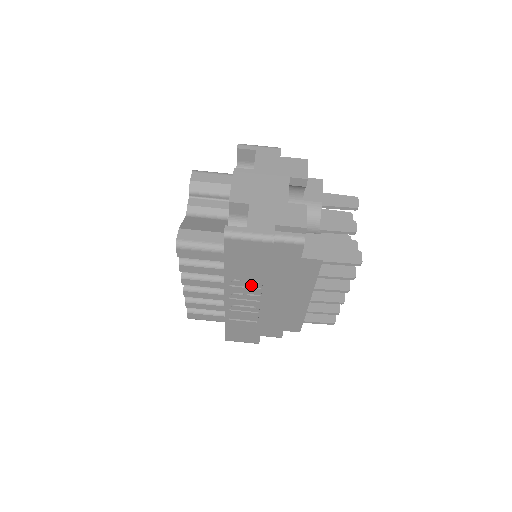
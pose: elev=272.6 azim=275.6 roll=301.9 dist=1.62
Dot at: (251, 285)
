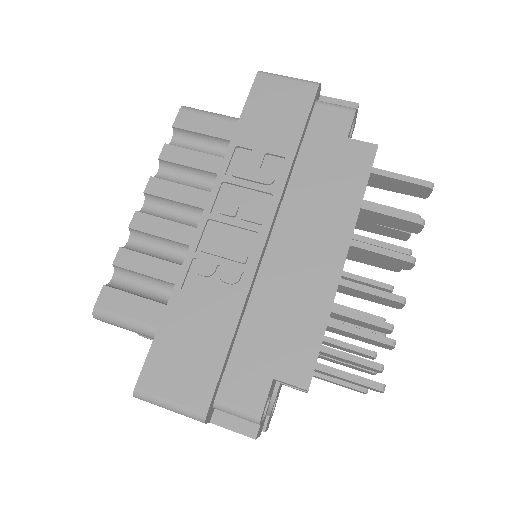
Dot at: (260, 177)
